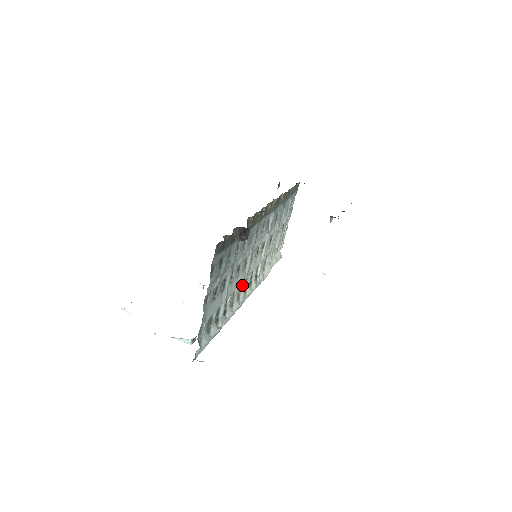
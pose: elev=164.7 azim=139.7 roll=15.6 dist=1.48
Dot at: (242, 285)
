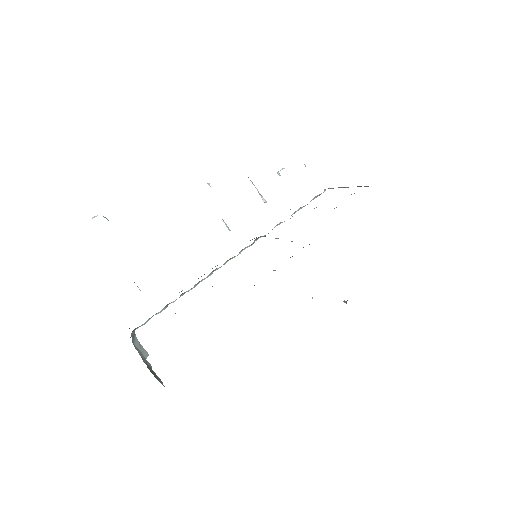
Dot at: occluded
